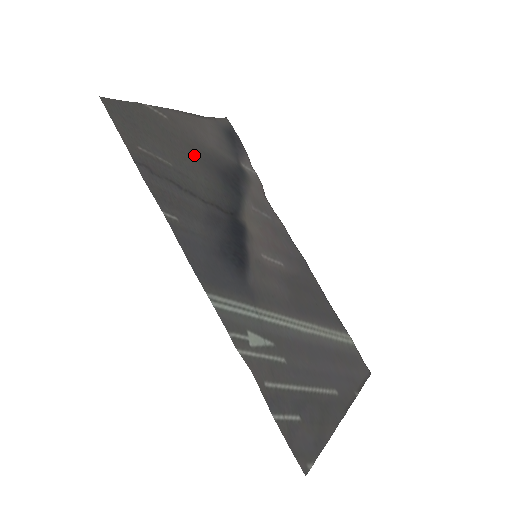
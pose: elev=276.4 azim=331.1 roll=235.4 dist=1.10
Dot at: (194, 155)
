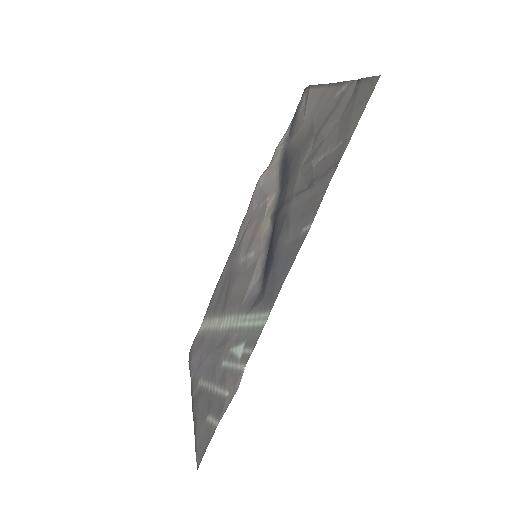
Dot at: (309, 142)
